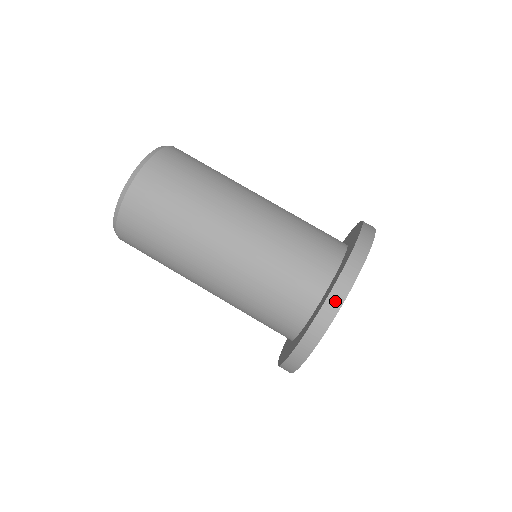
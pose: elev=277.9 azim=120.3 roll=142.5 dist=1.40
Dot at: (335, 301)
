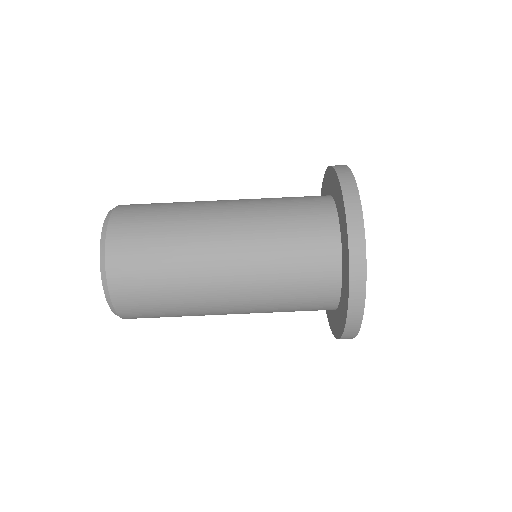
Dot at: (351, 332)
